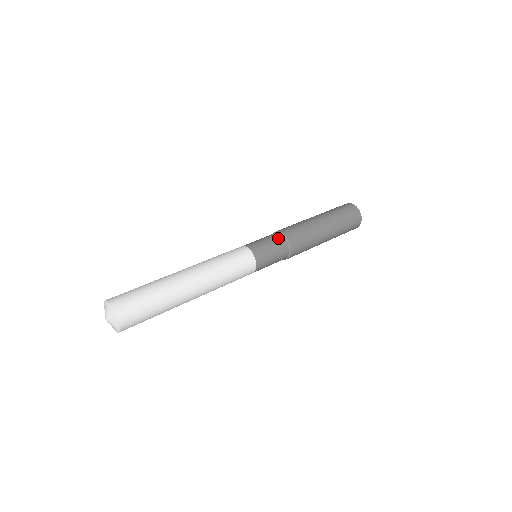
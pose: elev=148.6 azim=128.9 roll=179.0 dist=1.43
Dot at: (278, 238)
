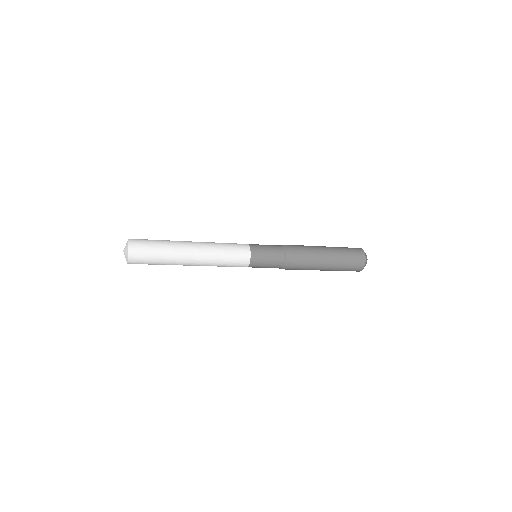
Dot at: (279, 252)
